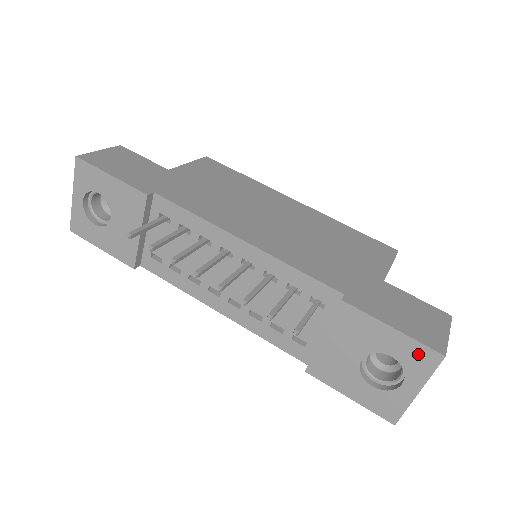
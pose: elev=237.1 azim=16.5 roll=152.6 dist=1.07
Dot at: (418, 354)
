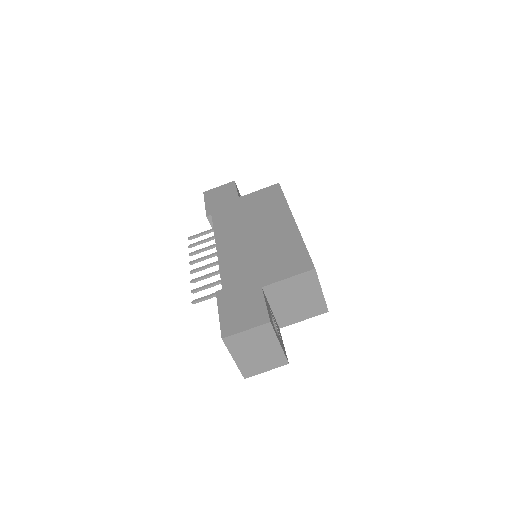
Dot at: occluded
